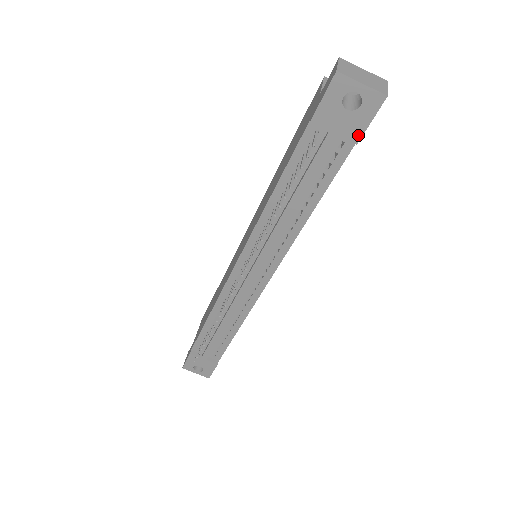
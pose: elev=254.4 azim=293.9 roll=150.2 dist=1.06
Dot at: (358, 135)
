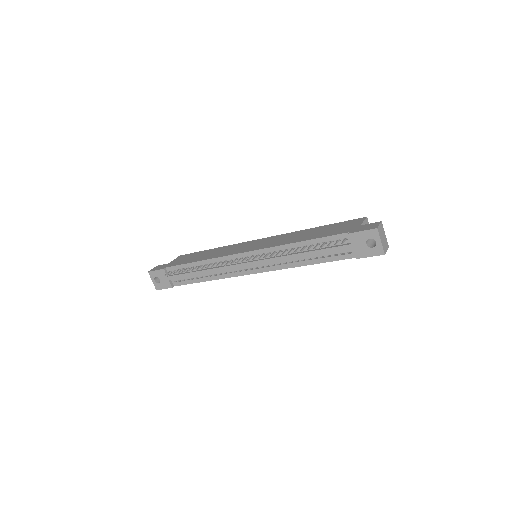
Dot at: (360, 256)
